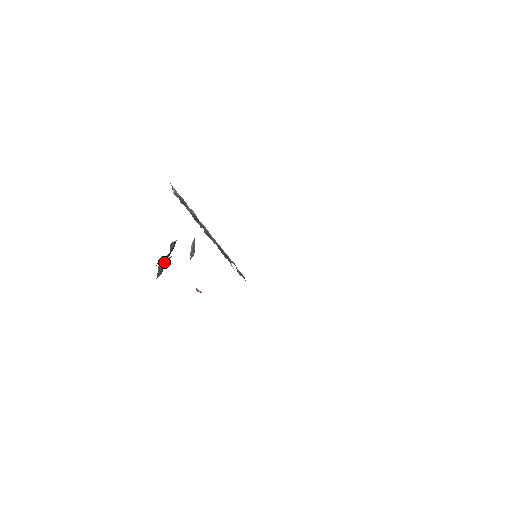
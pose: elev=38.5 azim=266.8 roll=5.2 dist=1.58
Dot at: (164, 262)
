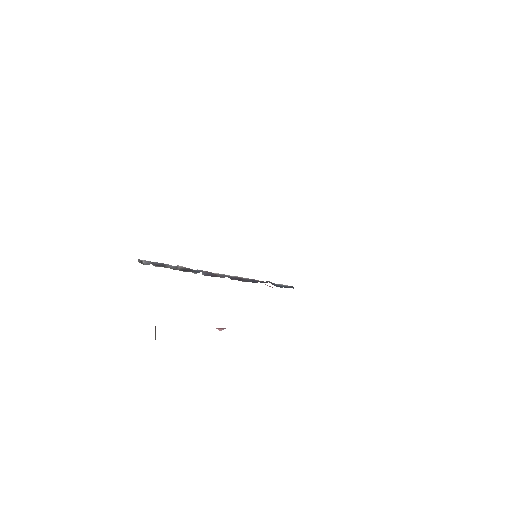
Dot at: occluded
